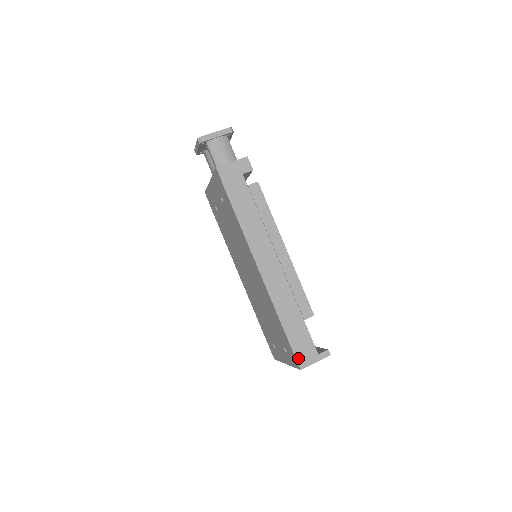
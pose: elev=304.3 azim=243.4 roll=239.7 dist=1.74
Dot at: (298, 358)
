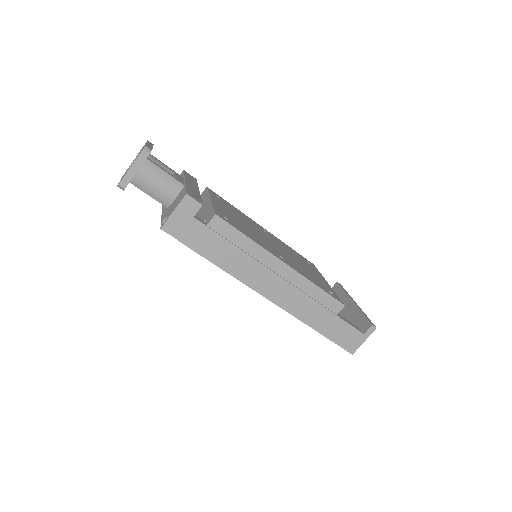
Dot at: (345, 347)
